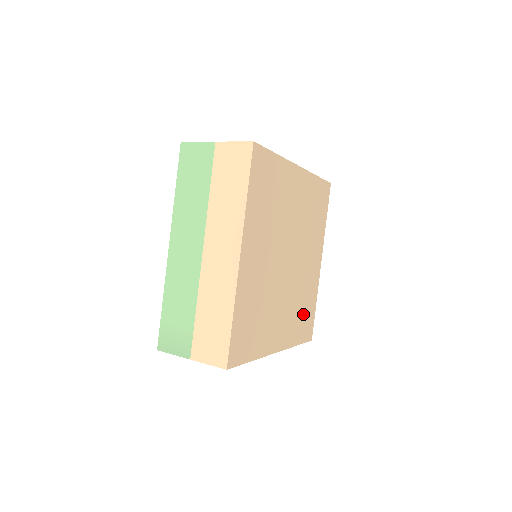
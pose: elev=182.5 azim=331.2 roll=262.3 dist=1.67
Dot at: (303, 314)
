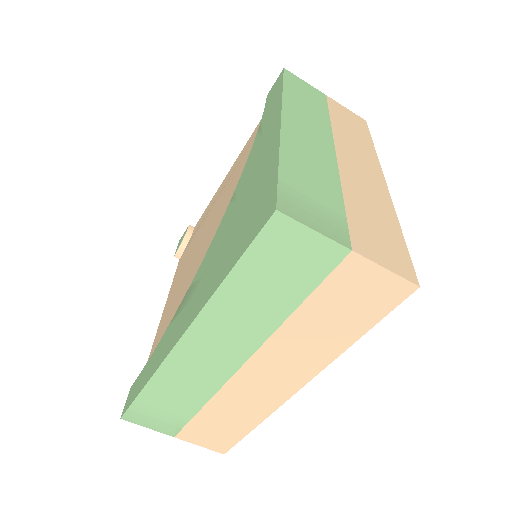
Dot at: occluded
